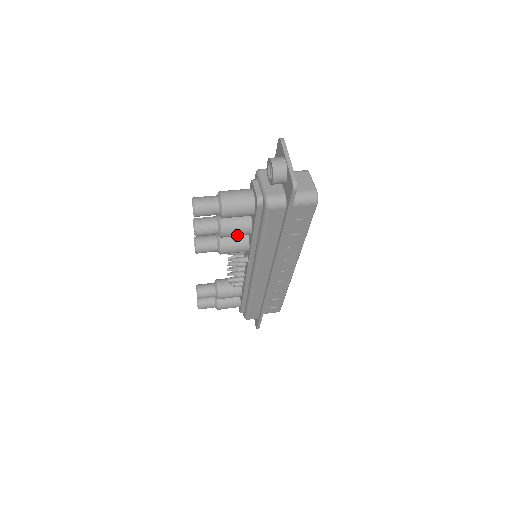
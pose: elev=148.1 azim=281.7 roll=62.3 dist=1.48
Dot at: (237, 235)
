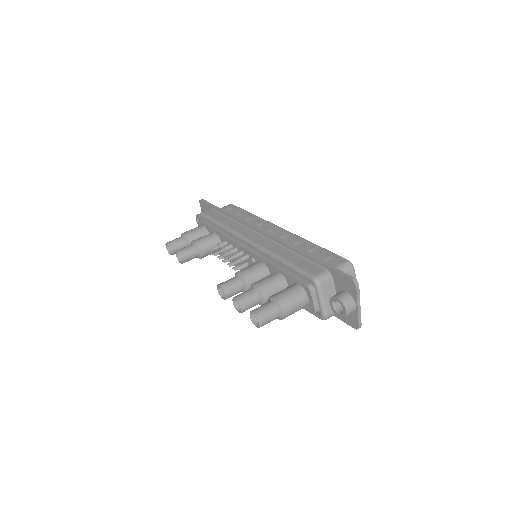
Dot at: occluded
